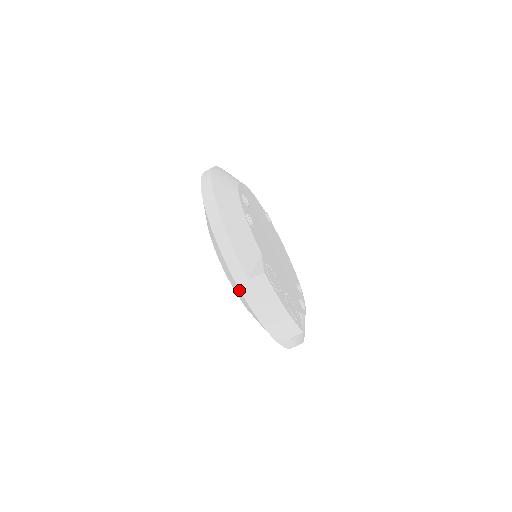
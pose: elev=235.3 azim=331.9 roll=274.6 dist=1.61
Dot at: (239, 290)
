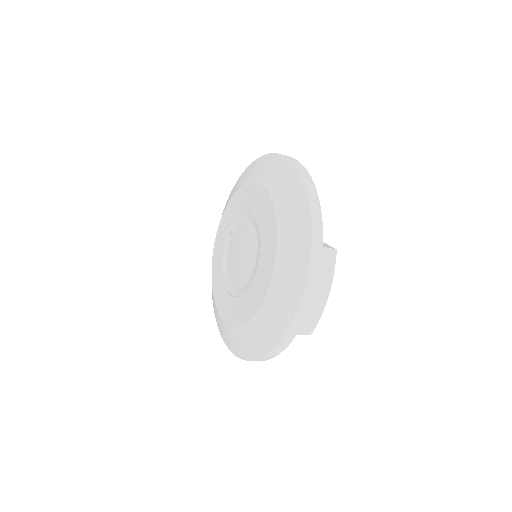
Dot at: (307, 251)
